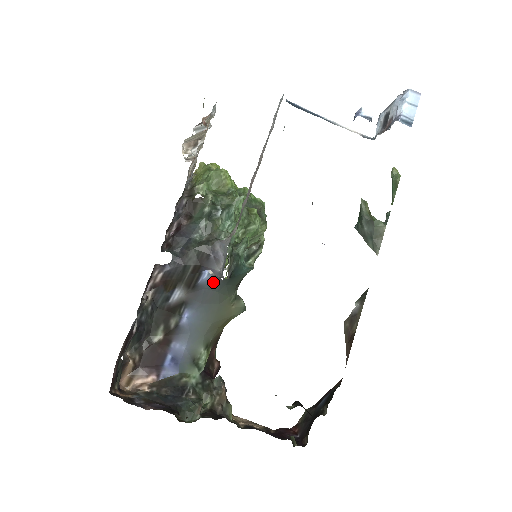
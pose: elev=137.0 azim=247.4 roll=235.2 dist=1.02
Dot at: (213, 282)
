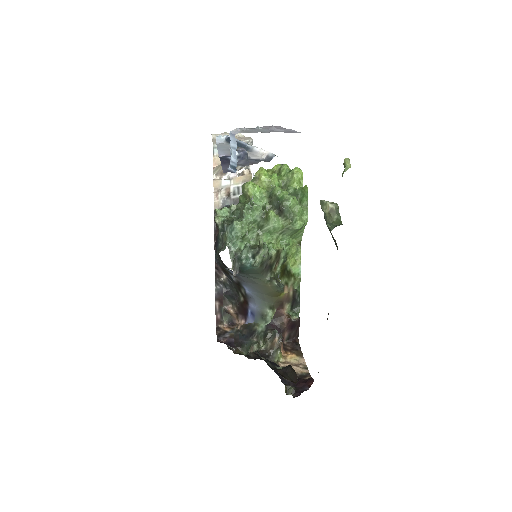
Dot at: (237, 274)
